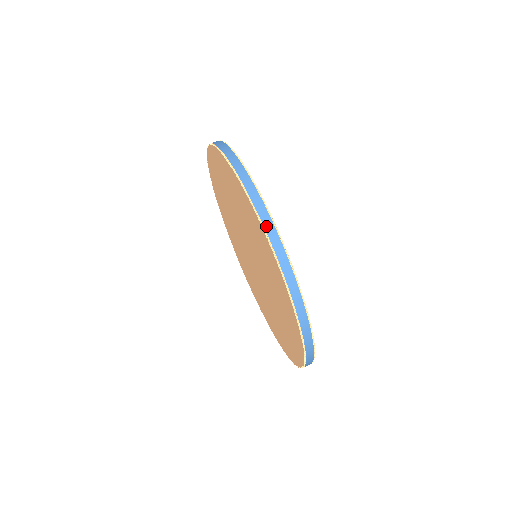
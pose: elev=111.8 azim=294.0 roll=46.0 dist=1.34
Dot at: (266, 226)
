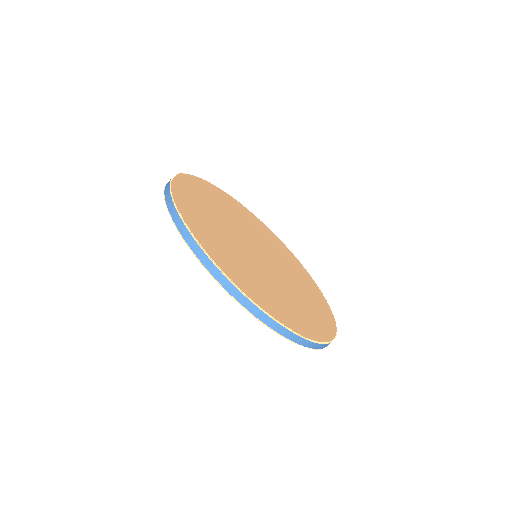
Dot at: (203, 261)
